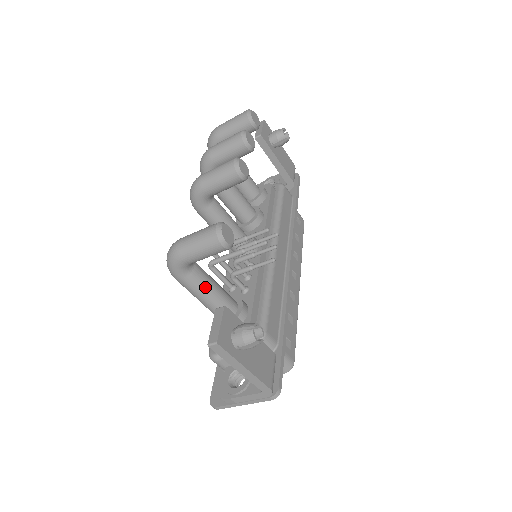
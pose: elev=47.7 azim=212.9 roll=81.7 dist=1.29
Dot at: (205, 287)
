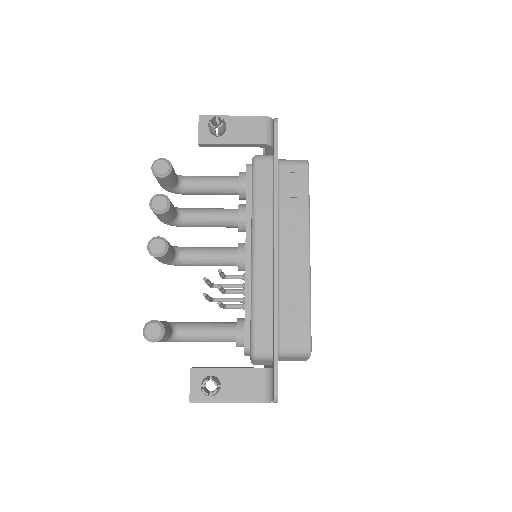
Dot at: (197, 338)
